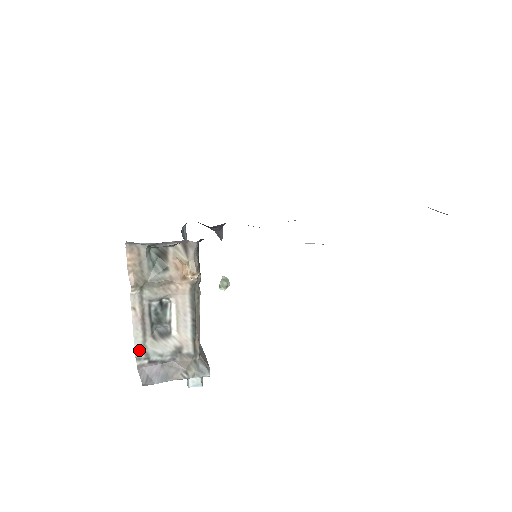
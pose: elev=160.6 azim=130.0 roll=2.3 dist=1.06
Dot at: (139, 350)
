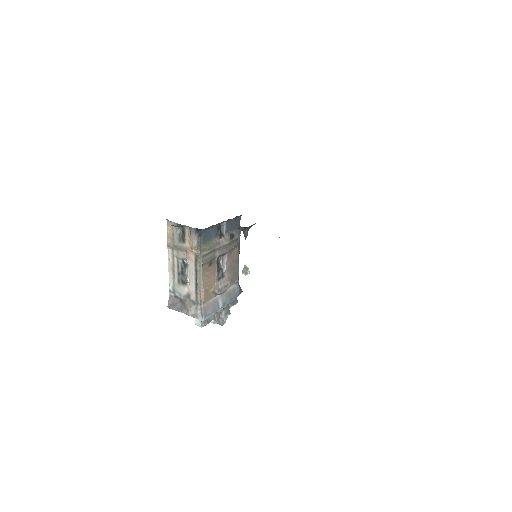
Dot at: (171, 286)
